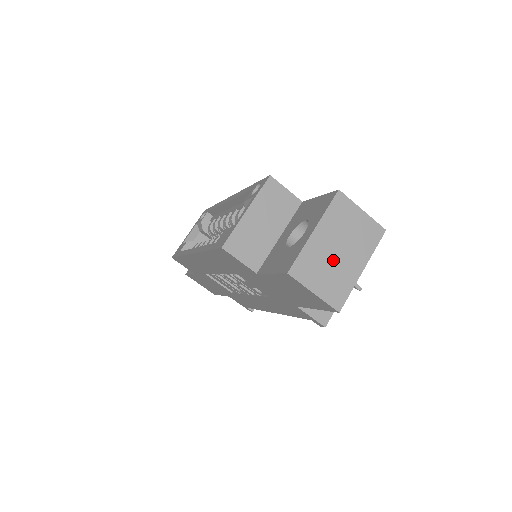
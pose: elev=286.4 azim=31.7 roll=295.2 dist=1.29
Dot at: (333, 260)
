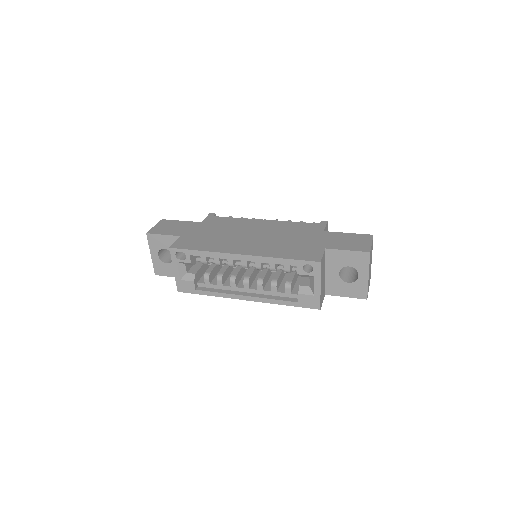
Dot at: occluded
